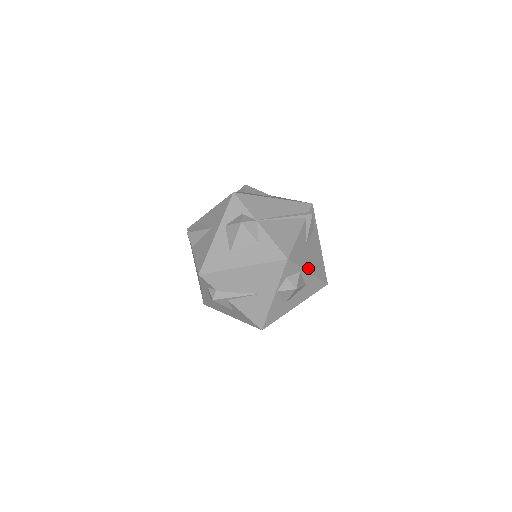
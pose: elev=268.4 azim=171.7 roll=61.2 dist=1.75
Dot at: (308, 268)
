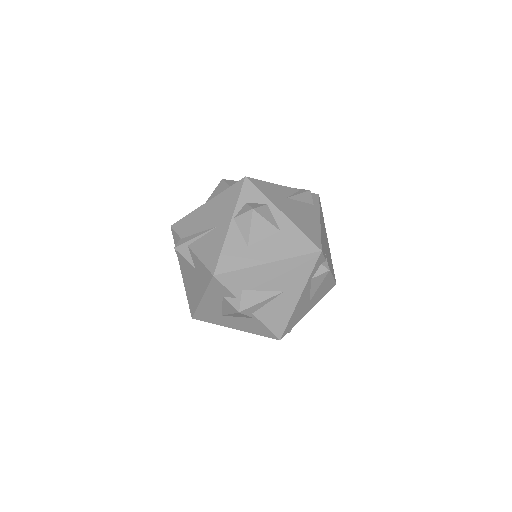
Dot at: (282, 210)
